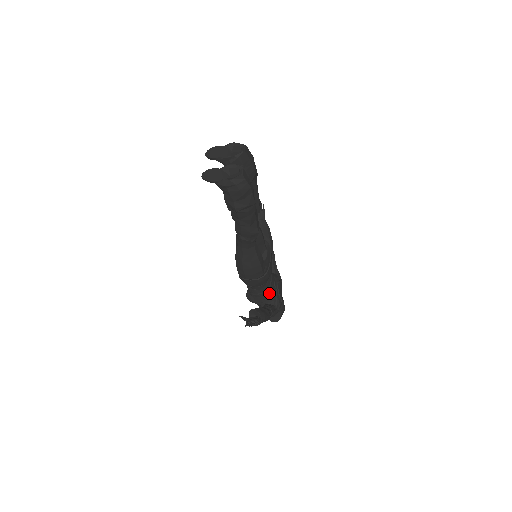
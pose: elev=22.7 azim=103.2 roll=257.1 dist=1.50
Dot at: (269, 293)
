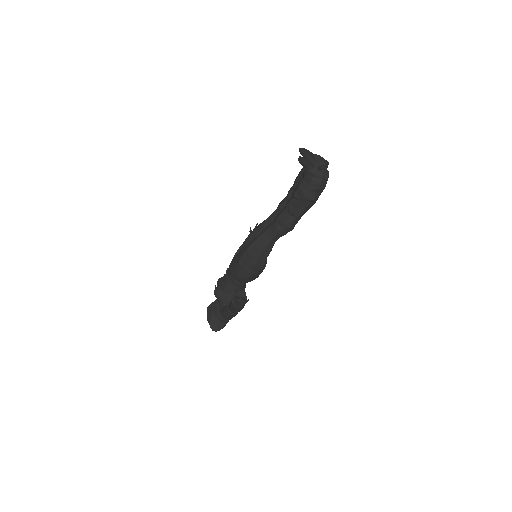
Dot at: occluded
